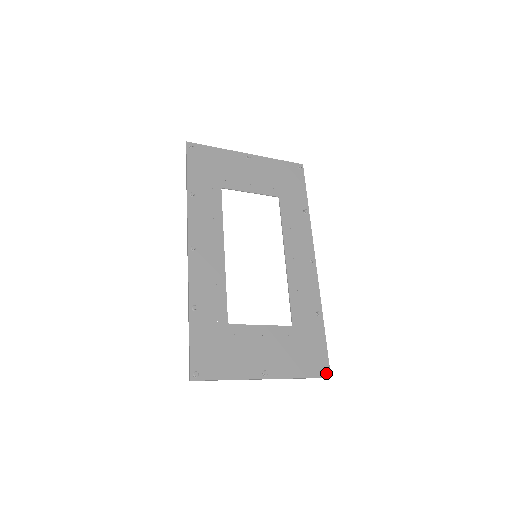
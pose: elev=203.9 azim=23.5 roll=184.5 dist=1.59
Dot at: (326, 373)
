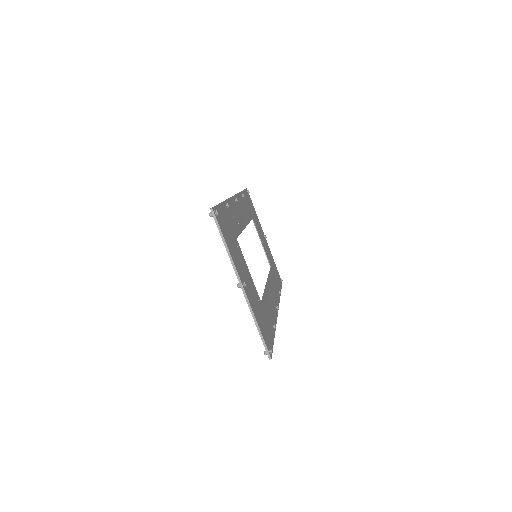
Dot at: (271, 350)
